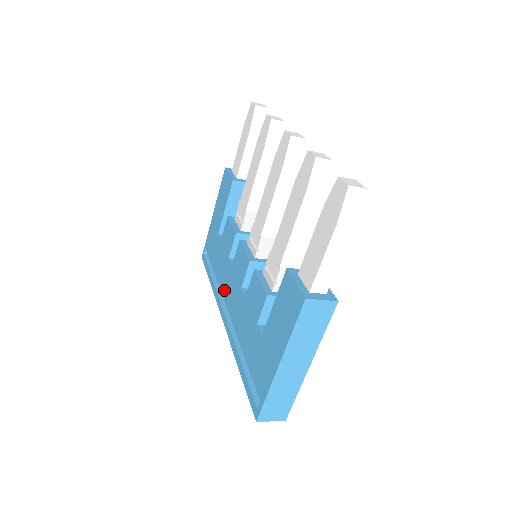
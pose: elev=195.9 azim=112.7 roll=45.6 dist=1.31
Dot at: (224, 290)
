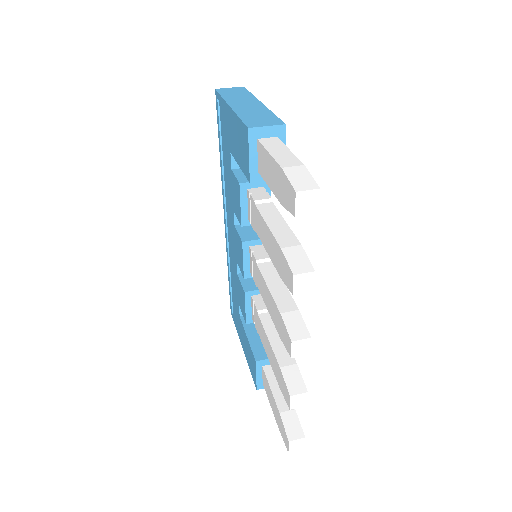
Dot at: (227, 211)
